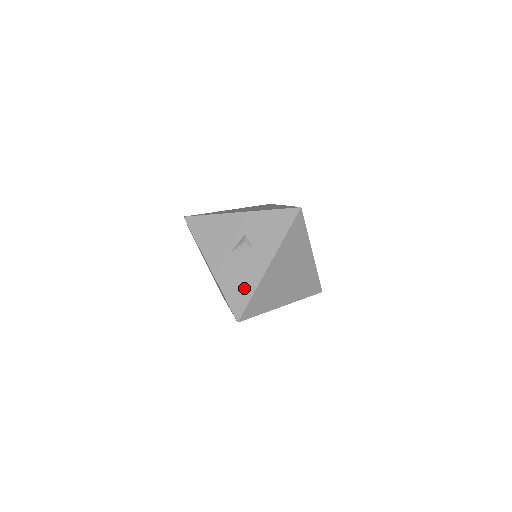
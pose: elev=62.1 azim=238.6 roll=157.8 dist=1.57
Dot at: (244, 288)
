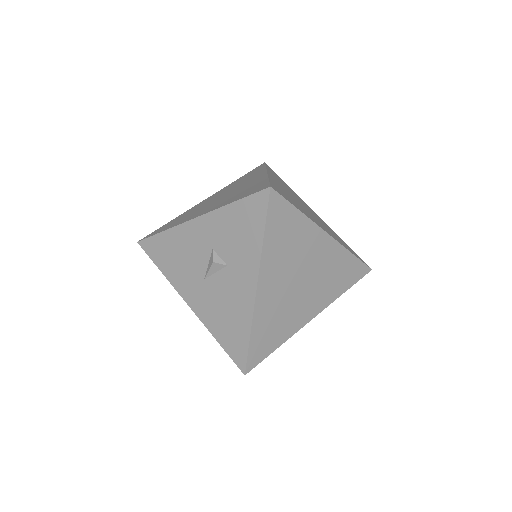
Dot at: (236, 327)
